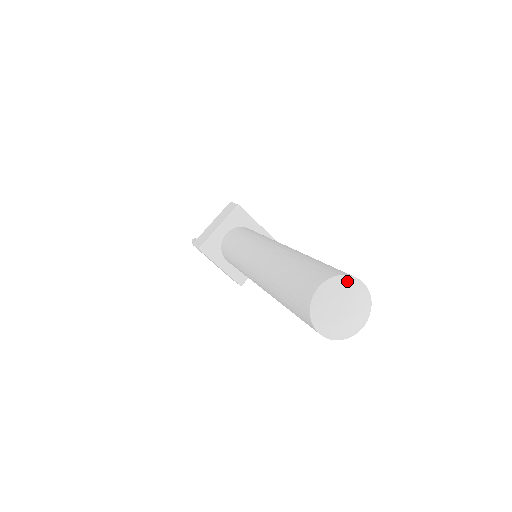
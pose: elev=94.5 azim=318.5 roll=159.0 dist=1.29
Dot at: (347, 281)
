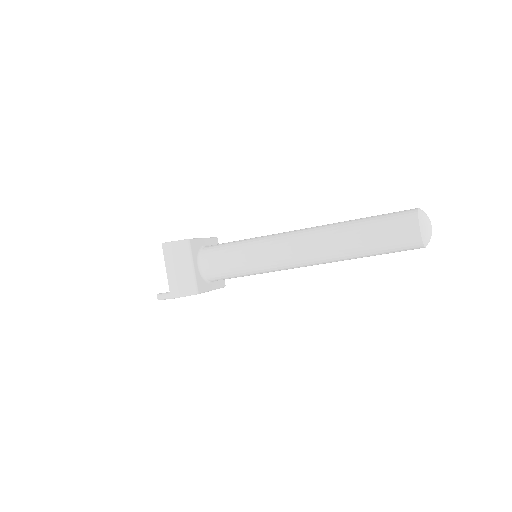
Dot at: (422, 214)
